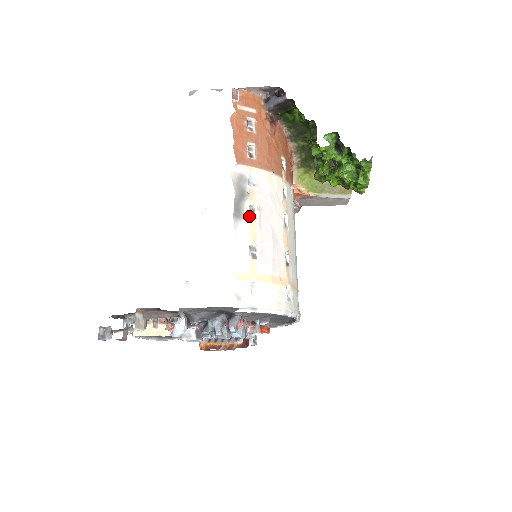
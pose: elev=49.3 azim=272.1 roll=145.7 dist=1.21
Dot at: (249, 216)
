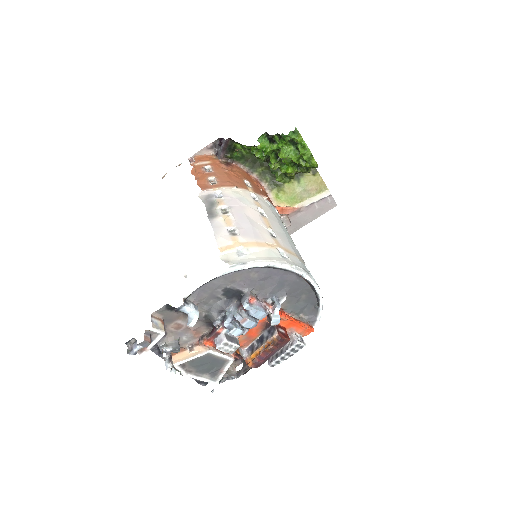
Dot at: (221, 213)
